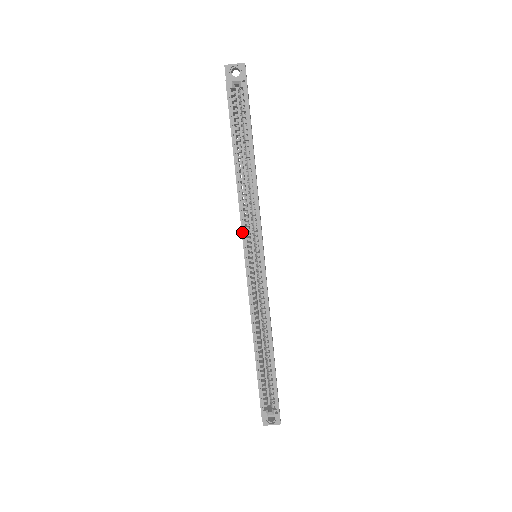
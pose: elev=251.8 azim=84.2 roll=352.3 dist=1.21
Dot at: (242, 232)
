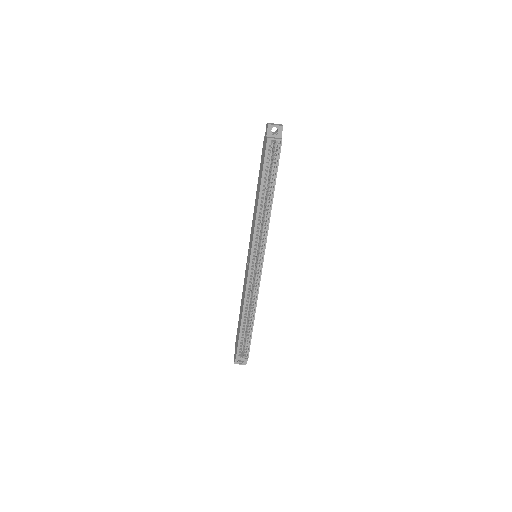
Dot at: (253, 242)
